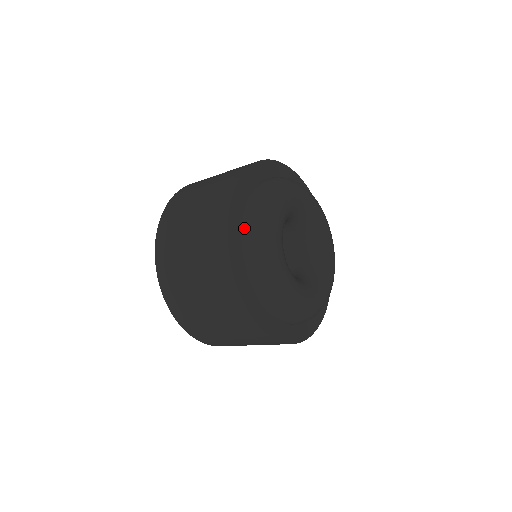
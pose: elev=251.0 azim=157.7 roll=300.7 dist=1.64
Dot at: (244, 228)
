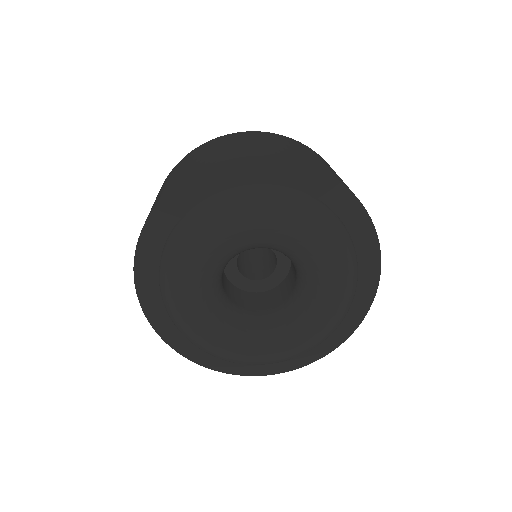
Dot at: occluded
